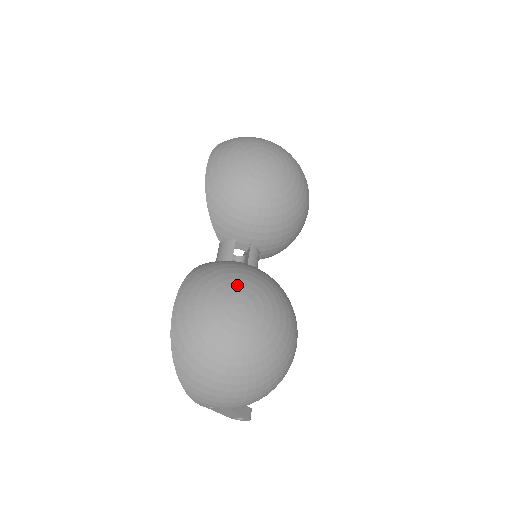
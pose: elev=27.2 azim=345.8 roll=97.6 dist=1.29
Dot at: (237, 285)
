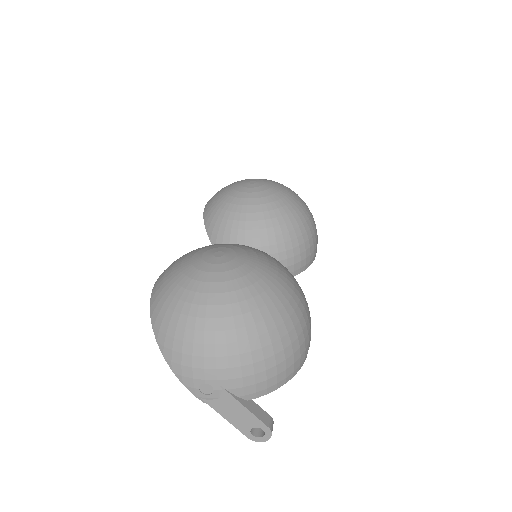
Dot at: (218, 245)
